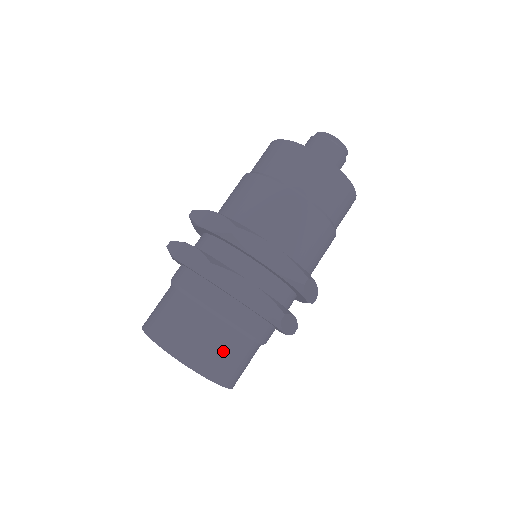
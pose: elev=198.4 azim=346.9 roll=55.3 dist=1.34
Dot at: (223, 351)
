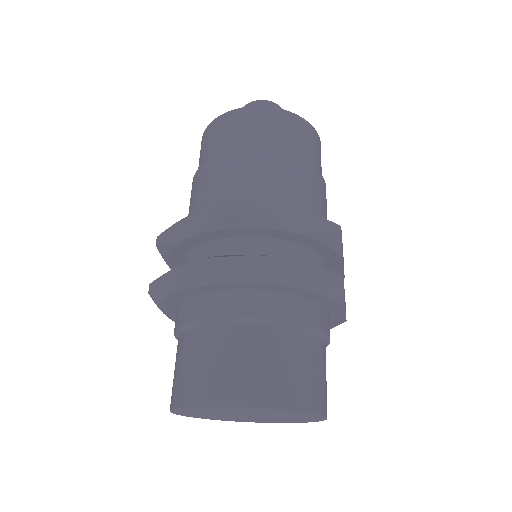
Dot at: (298, 365)
